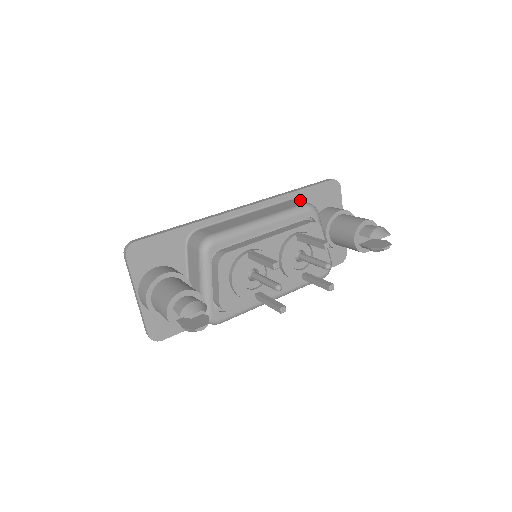
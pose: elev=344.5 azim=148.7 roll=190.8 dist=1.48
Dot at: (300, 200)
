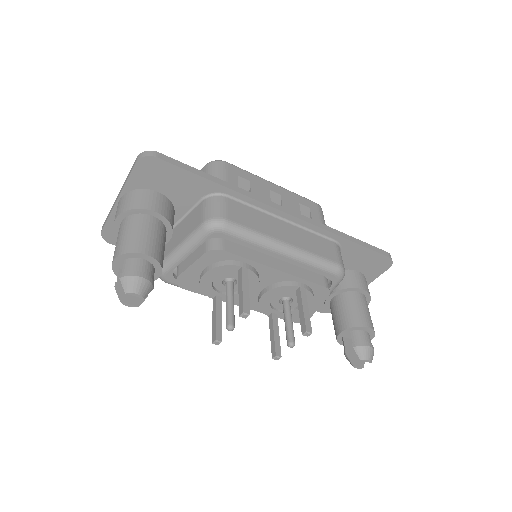
Dot at: (343, 248)
